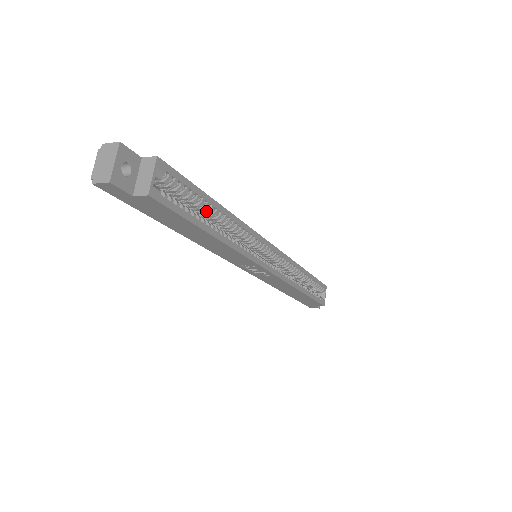
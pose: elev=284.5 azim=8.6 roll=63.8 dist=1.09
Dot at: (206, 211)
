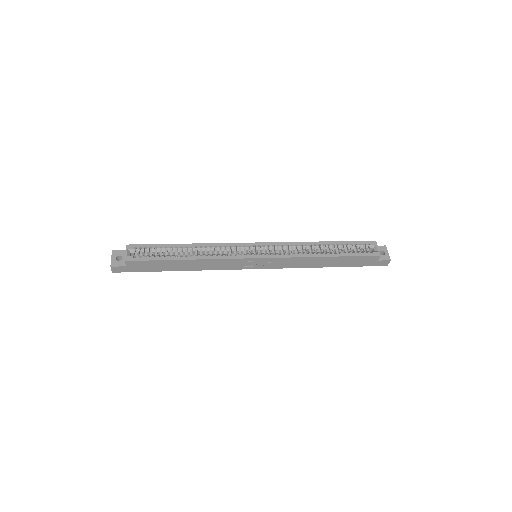
Dot at: (177, 251)
